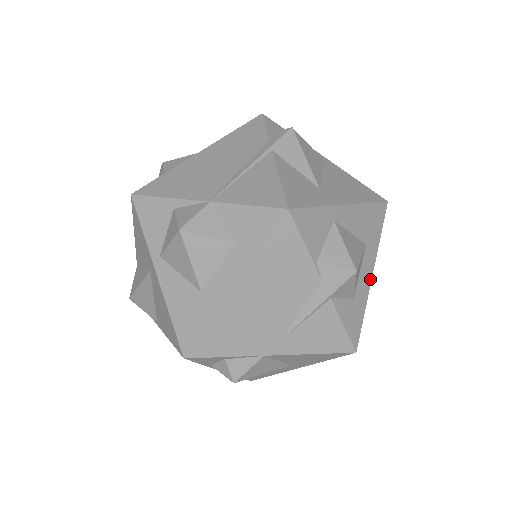
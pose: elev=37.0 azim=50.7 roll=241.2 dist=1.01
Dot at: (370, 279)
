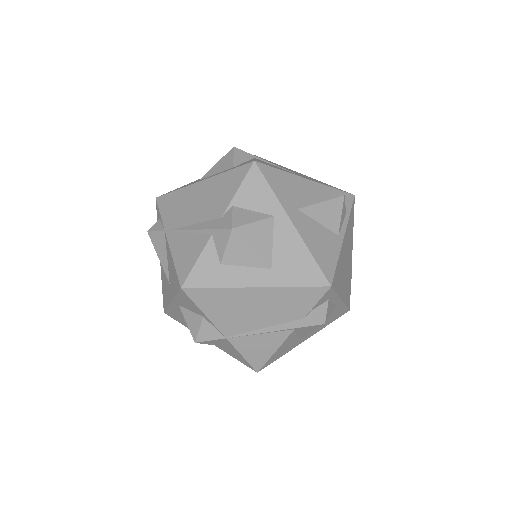
Dot at: occluded
